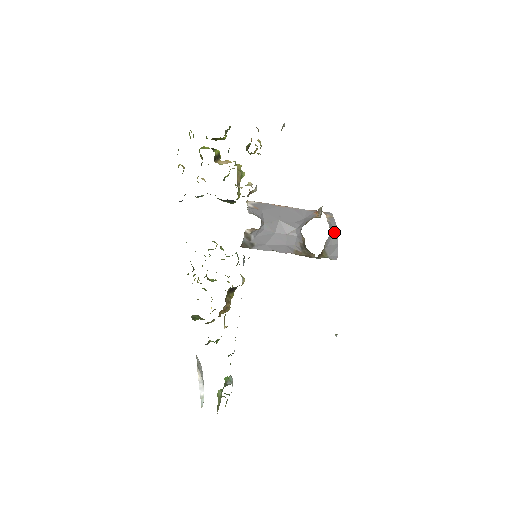
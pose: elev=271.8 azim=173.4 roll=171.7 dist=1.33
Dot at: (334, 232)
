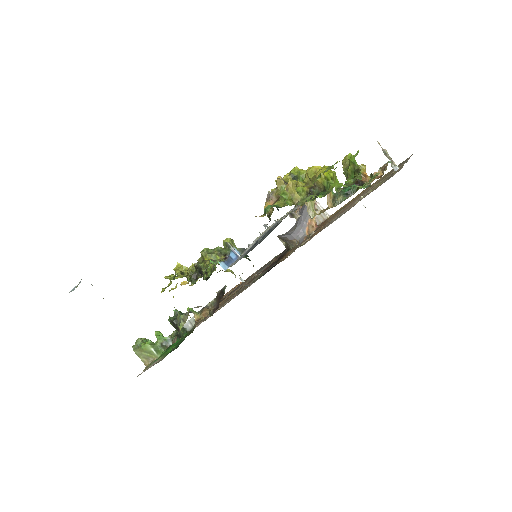
Dot at: occluded
